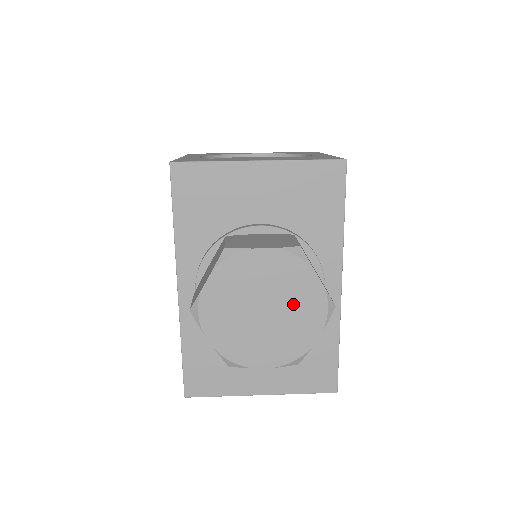
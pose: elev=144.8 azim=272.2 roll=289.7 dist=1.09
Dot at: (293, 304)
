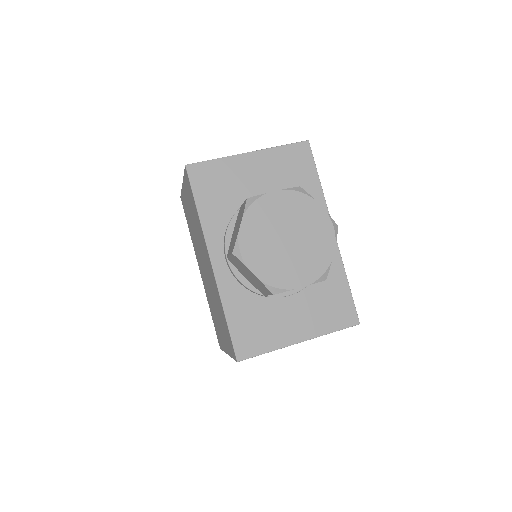
Dot at: (308, 229)
